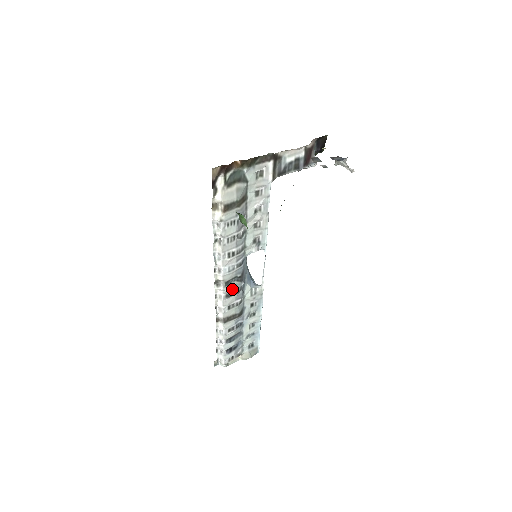
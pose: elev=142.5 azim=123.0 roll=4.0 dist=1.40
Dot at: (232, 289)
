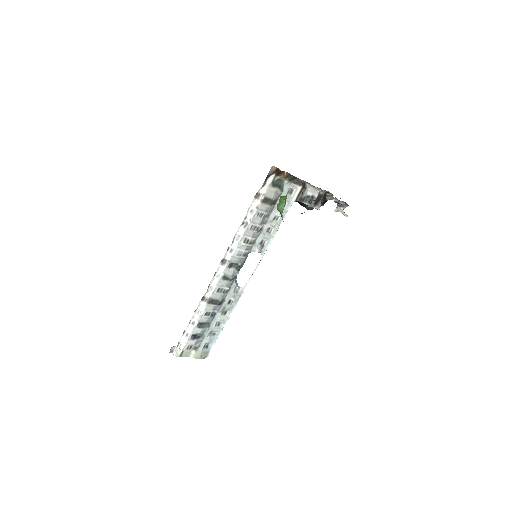
Dot at: (230, 273)
